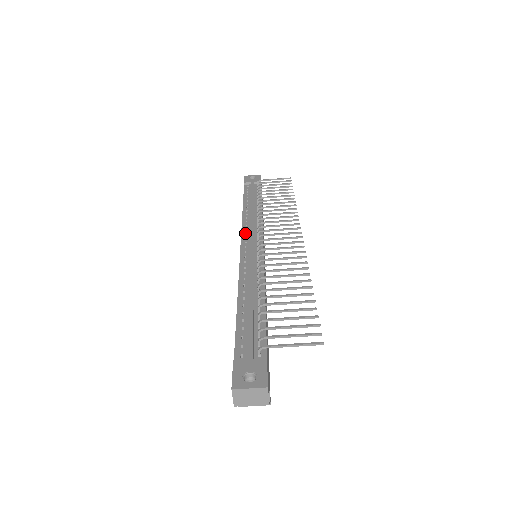
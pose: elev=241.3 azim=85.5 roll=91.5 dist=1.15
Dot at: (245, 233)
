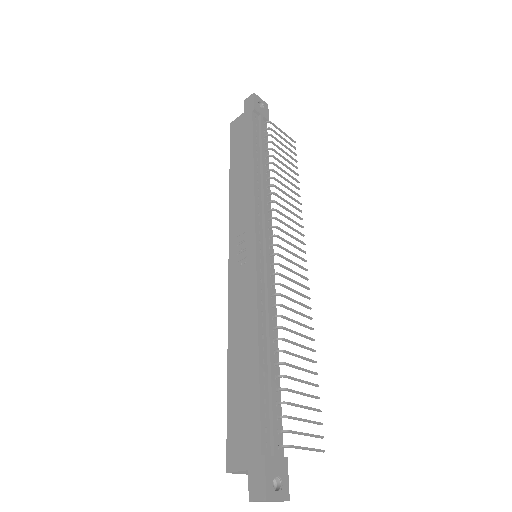
Dot at: (258, 221)
